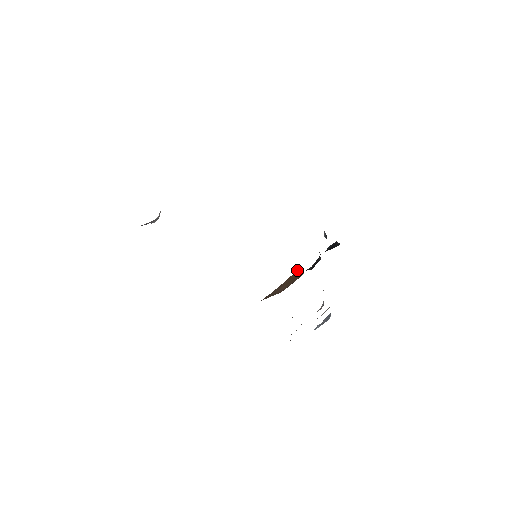
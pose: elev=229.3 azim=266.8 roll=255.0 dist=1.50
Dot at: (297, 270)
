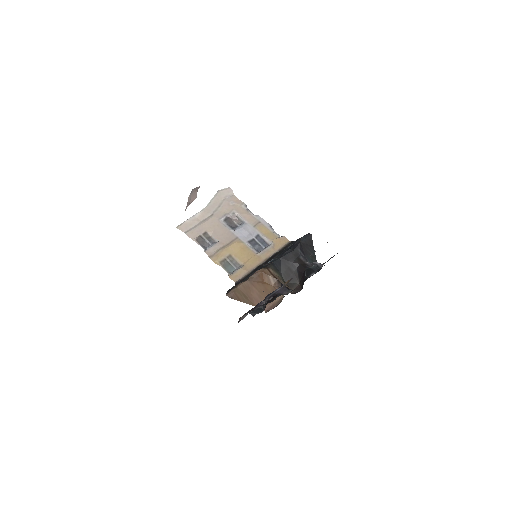
Dot at: (275, 278)
